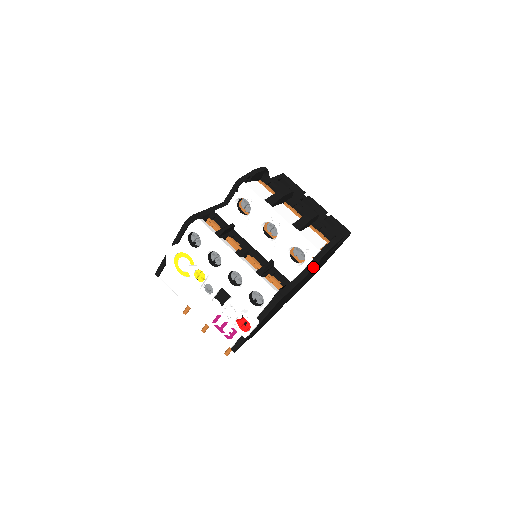
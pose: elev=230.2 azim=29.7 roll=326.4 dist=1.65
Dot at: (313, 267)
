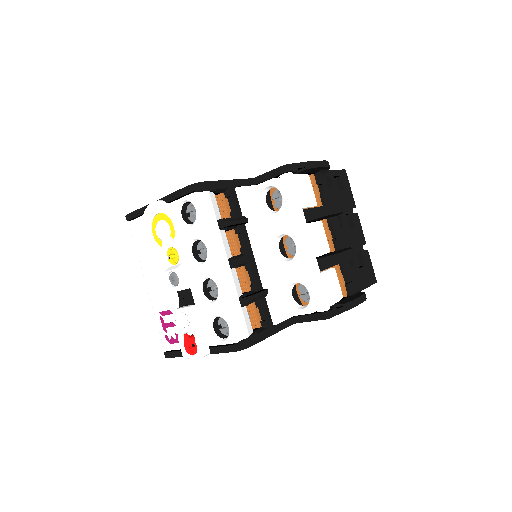
Dot at: (310, 321)
